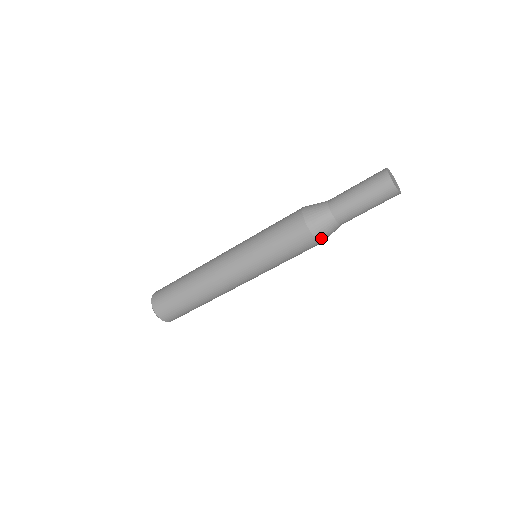
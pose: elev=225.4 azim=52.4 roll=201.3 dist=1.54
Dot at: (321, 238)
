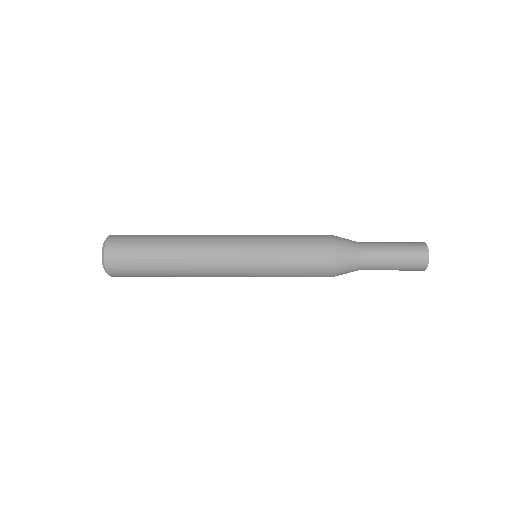
Dot at: occluded
